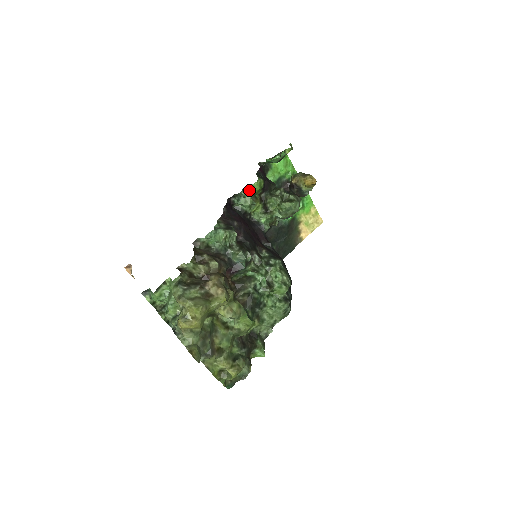
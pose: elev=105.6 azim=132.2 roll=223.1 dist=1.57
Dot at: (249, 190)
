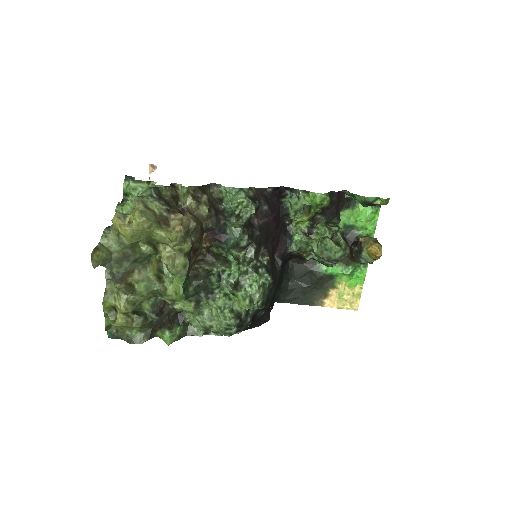
Dot at: (309, 196)
